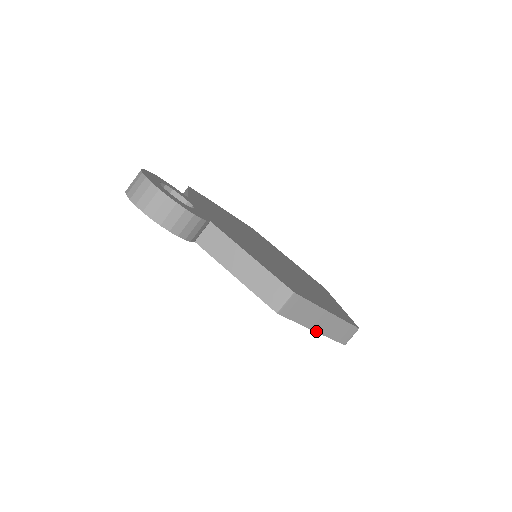
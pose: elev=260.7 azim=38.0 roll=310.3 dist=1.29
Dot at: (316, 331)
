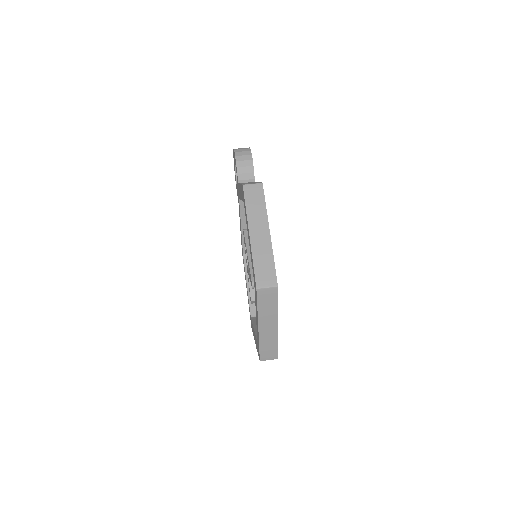
Dot at: (250, 235)
